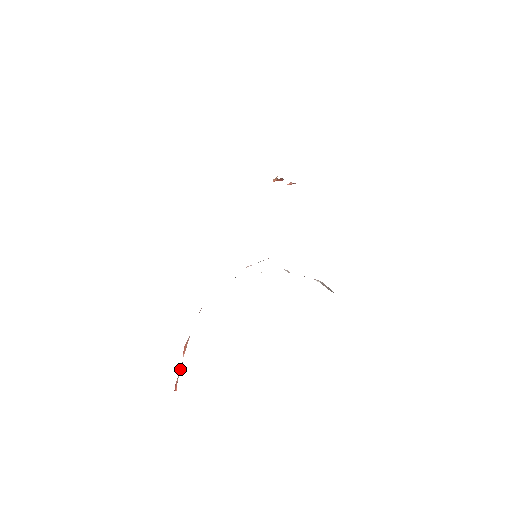
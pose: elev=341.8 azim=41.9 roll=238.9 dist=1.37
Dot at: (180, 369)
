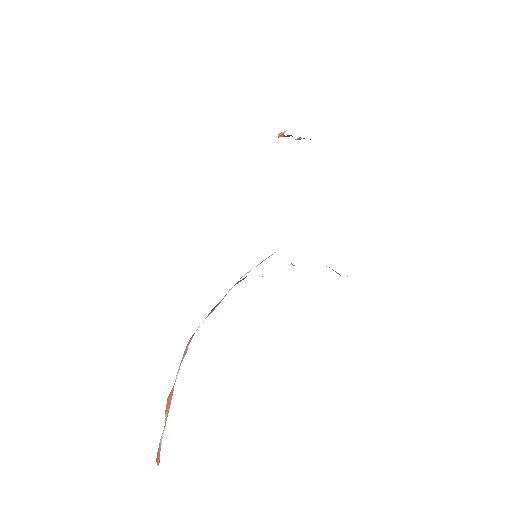
Dot at: (162, 435)
